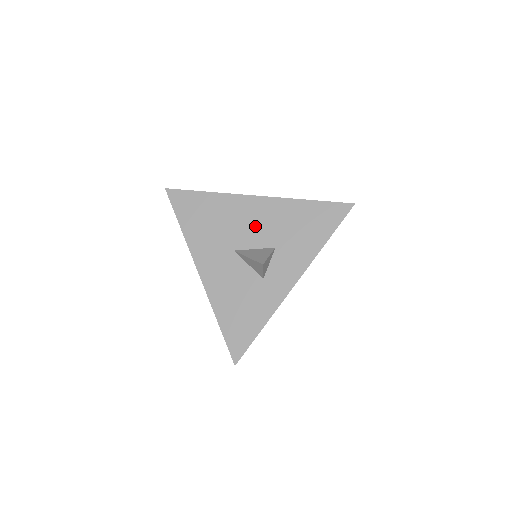
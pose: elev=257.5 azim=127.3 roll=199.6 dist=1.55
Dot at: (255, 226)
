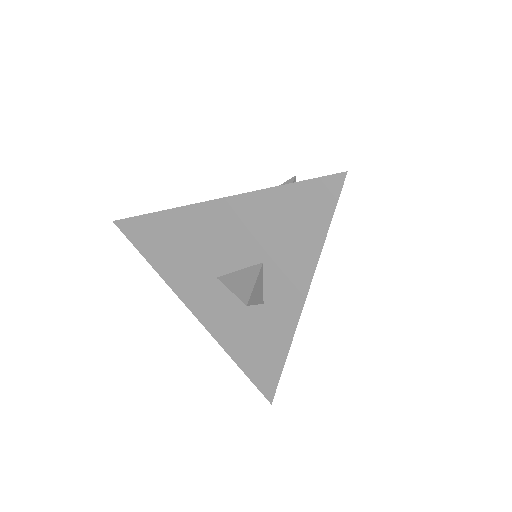
Dot at: (228, 241)
